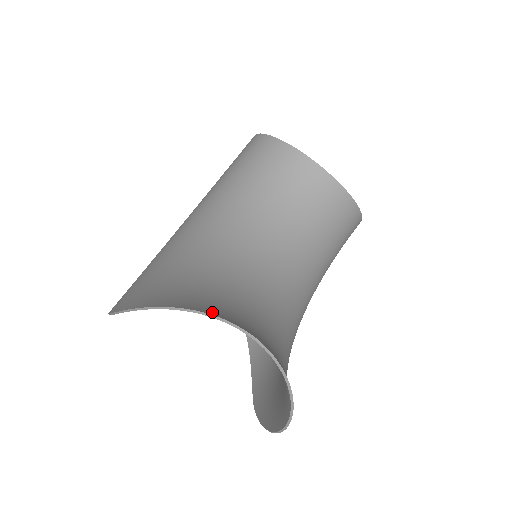
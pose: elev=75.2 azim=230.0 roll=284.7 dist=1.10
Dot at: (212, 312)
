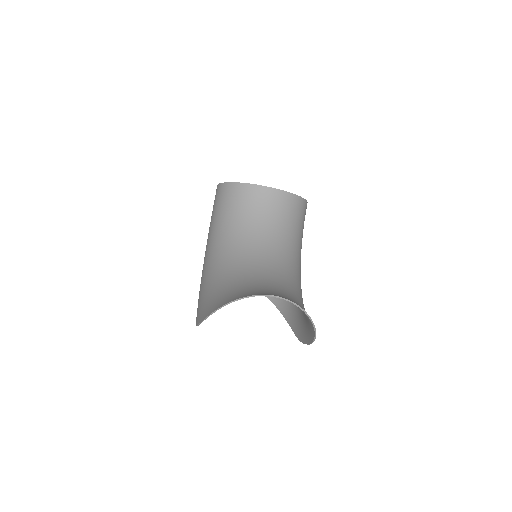
Dot at: (249, 295)
